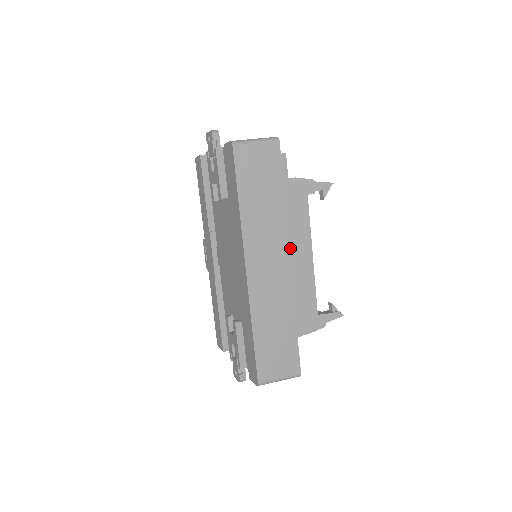
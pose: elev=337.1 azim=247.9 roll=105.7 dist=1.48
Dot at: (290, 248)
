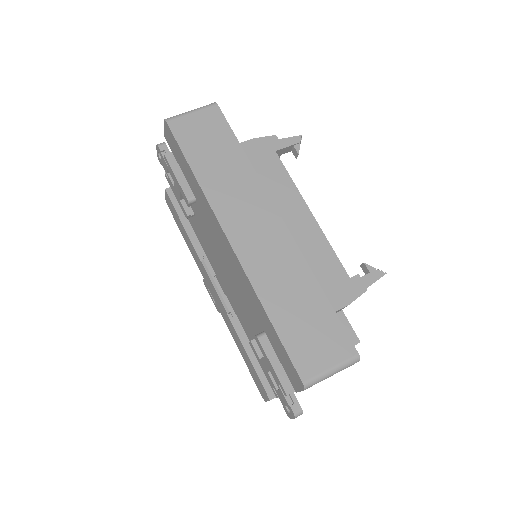
Dot at: (279, 210)
